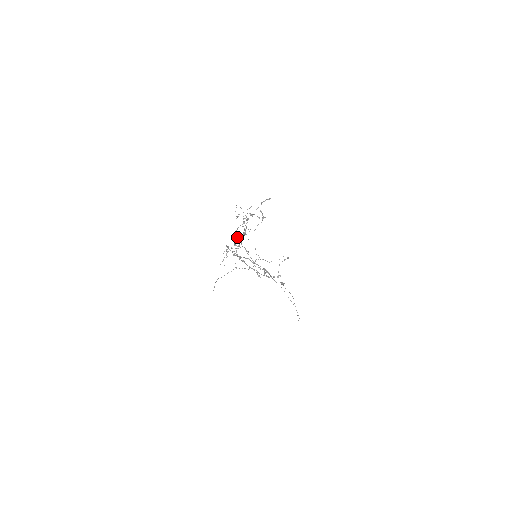
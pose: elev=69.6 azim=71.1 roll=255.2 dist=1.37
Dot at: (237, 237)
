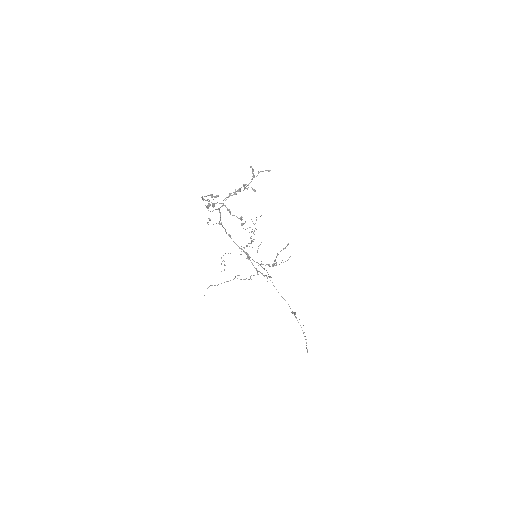
Dot at: (223, 204)
